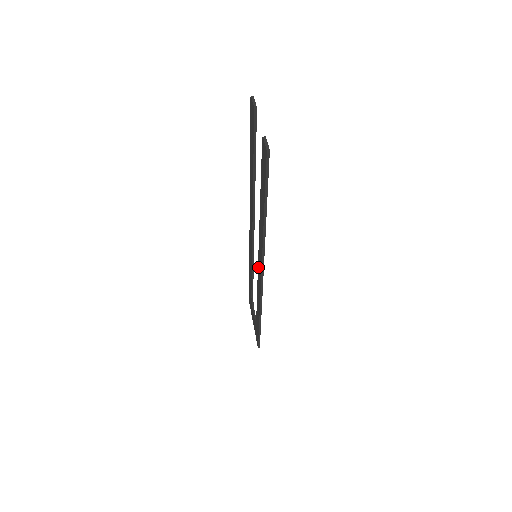
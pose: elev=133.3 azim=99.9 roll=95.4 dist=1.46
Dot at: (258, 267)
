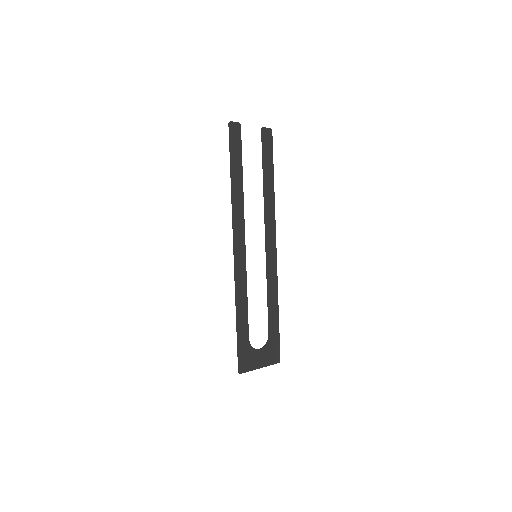
Dot at: (243, 251)
